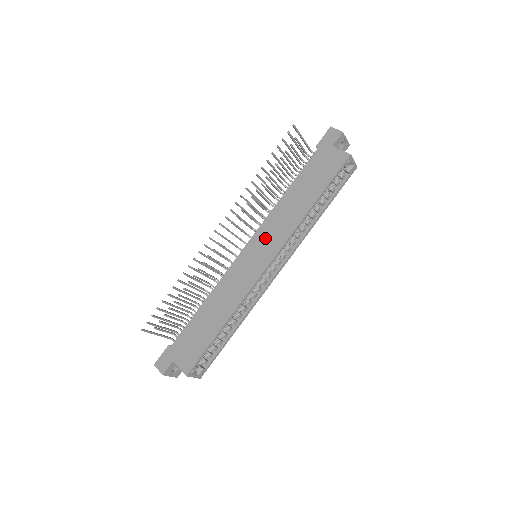
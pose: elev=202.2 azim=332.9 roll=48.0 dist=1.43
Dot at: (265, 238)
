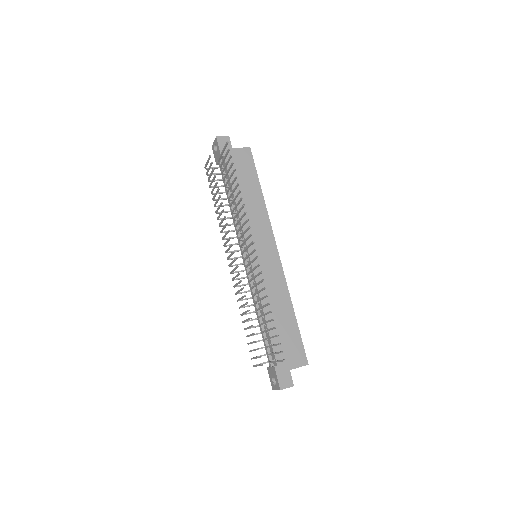
Dot at: (256, 237)
